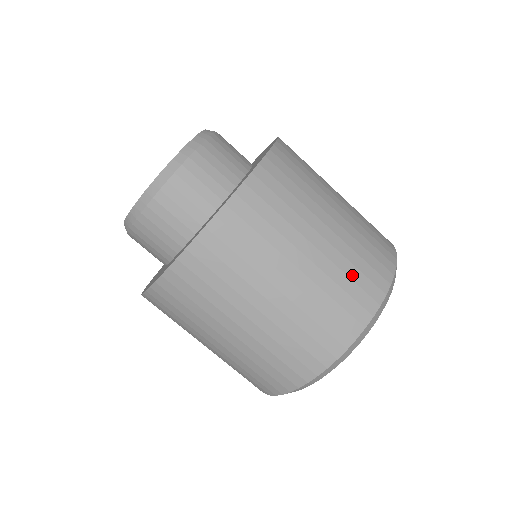
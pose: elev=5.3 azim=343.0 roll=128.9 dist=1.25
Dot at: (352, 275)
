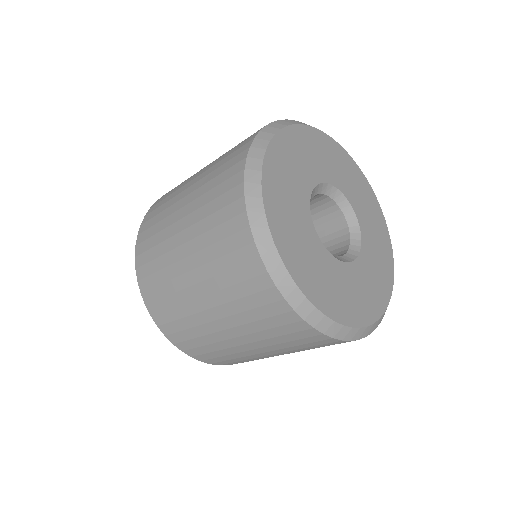
Dot at: (226, 156)
